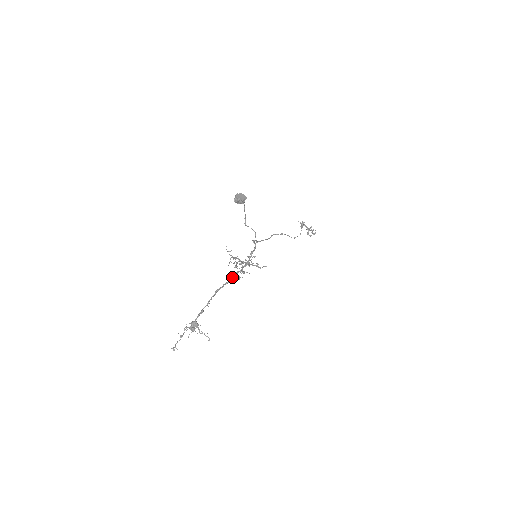
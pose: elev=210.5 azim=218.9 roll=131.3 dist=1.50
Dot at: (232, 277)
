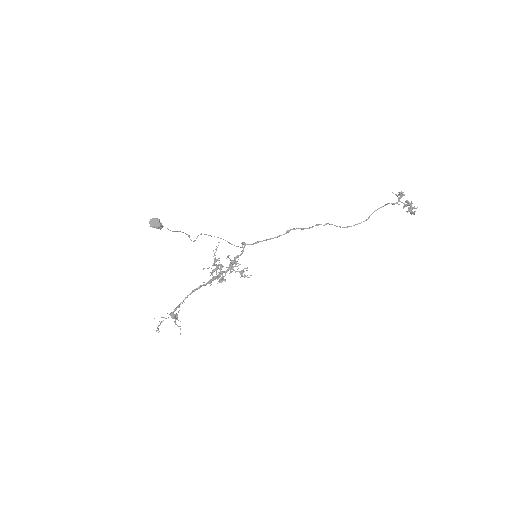
Dot at: occluded
